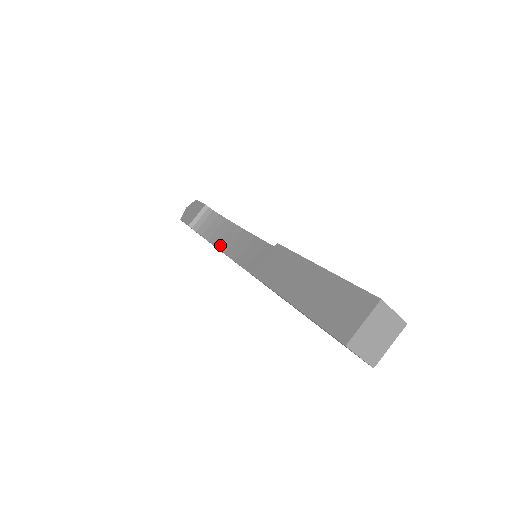
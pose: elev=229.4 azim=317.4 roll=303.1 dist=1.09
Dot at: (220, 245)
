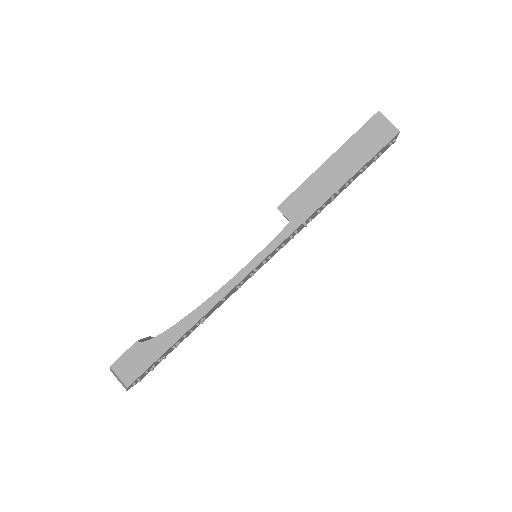
Dot at: (198, 307)
